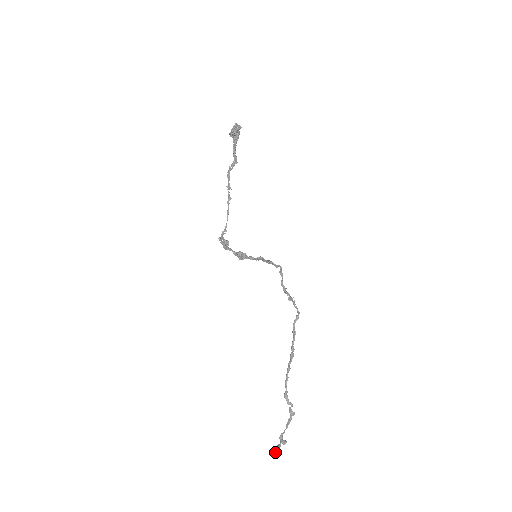
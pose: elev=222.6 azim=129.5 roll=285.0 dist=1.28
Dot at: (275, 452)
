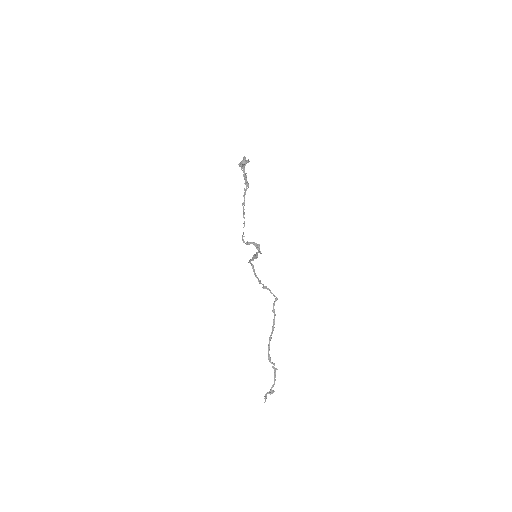
Dot at: occluded
